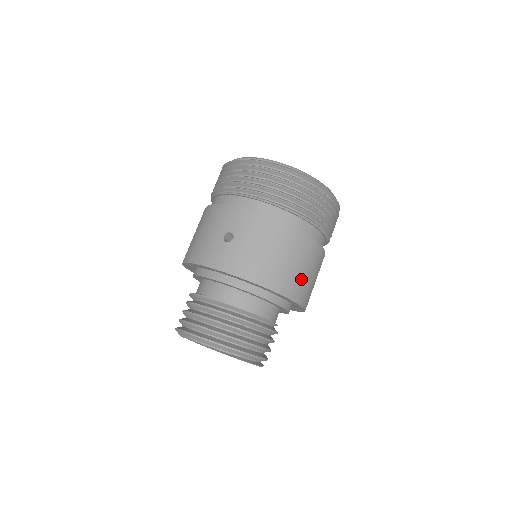
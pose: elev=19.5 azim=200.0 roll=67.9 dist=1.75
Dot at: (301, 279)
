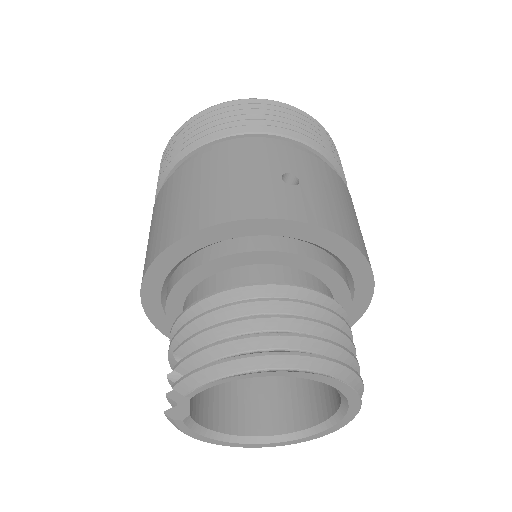
Dot at: occluded
